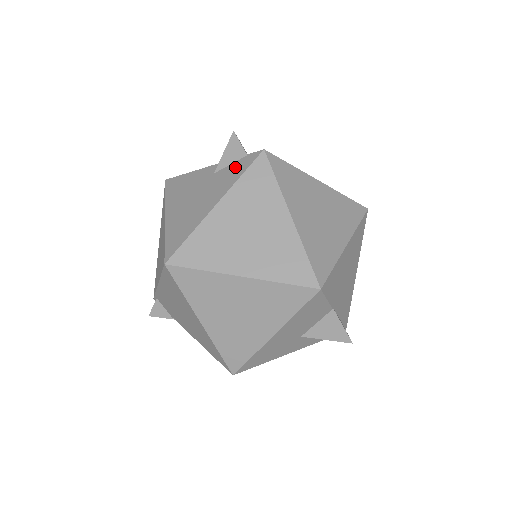
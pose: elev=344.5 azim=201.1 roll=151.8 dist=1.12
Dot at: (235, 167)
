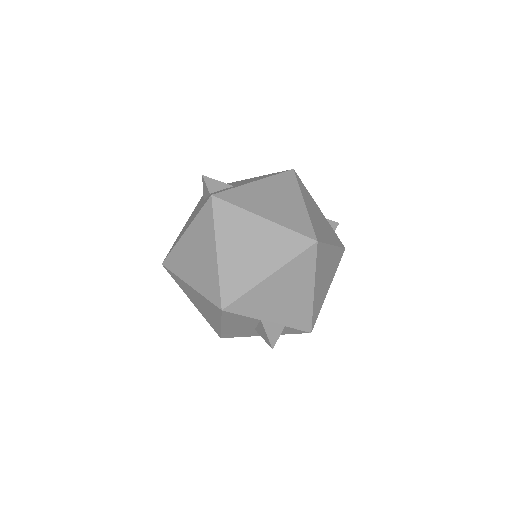
Dot at: (204, 202)
